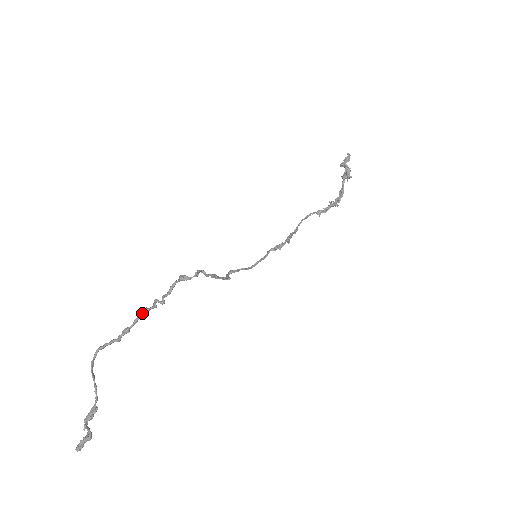
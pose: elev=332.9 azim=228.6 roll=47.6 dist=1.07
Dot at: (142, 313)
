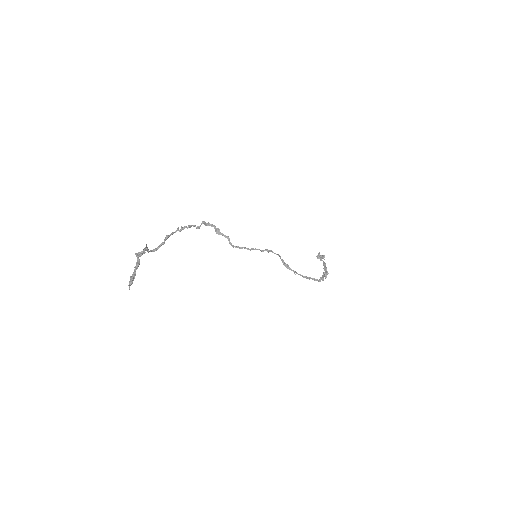
Dot at: (175, 231)
